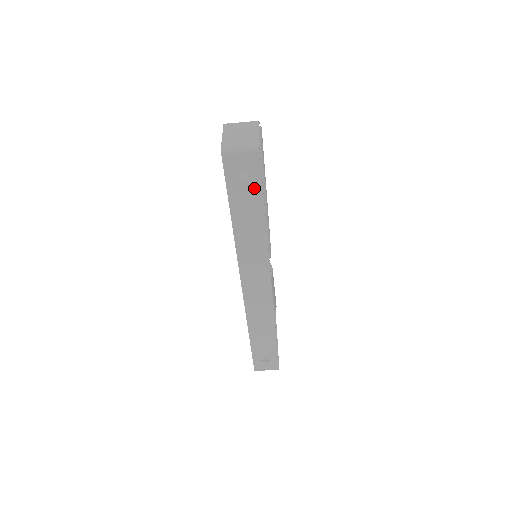
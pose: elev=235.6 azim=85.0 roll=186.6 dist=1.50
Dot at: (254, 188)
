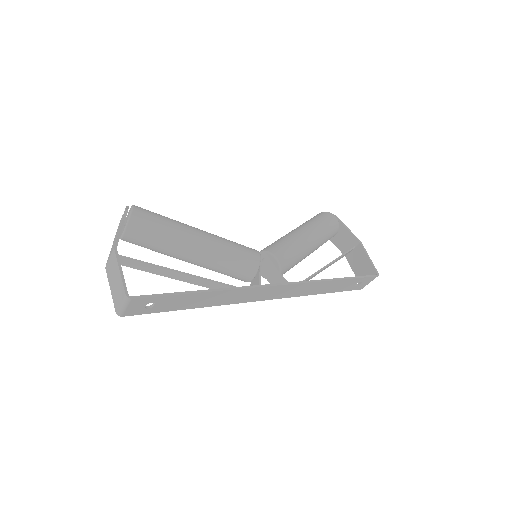
Dot at: (168, 299)
